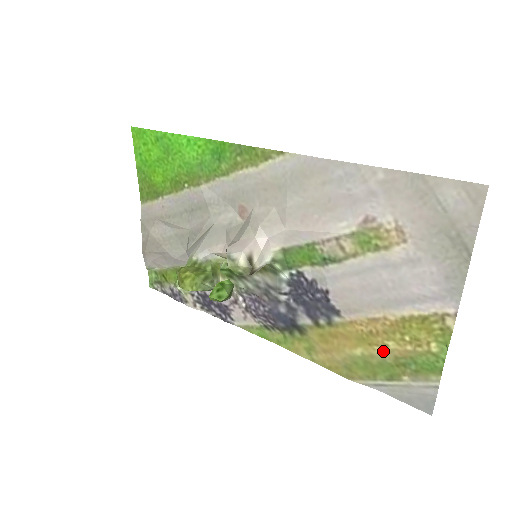
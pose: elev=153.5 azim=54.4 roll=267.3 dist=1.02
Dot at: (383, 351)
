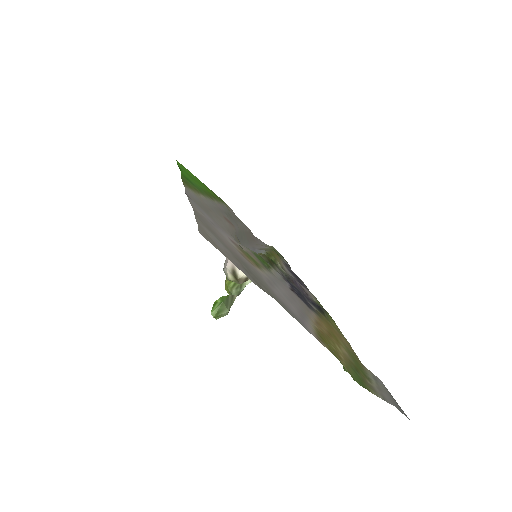
Dot at: (344, 351)
